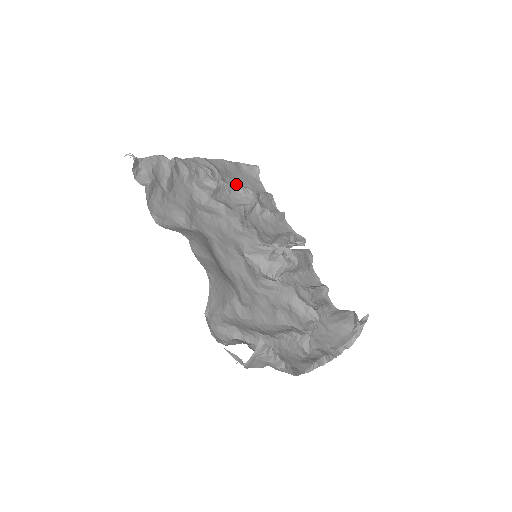
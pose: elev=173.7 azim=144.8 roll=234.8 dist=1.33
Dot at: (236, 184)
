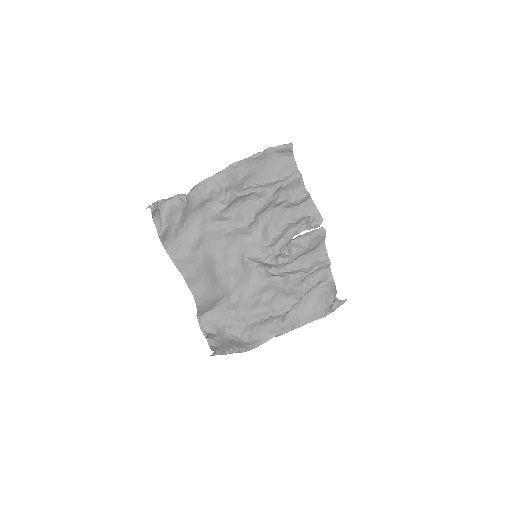
Dot at: (260, 177)
